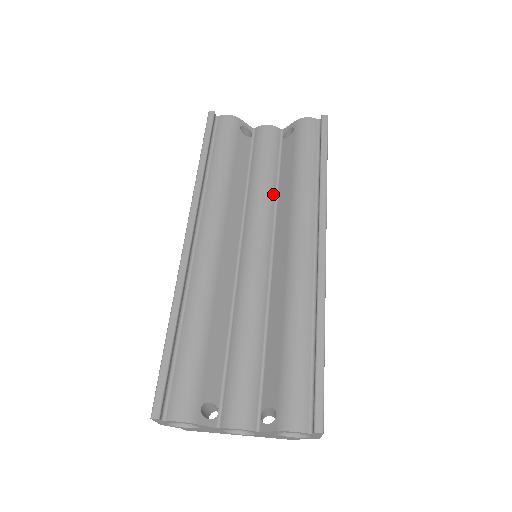
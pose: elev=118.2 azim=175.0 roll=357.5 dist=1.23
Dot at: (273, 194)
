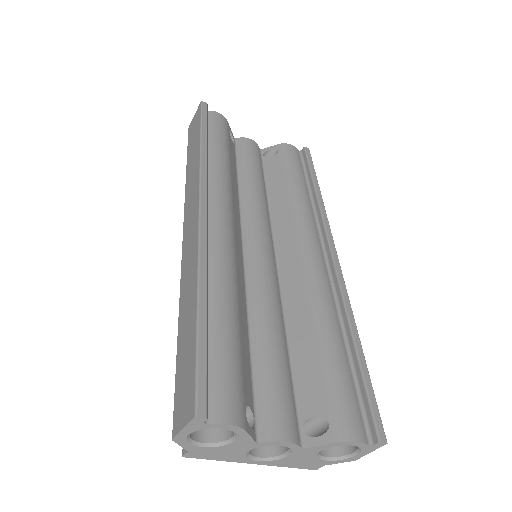
Dot at: (266, 201)
